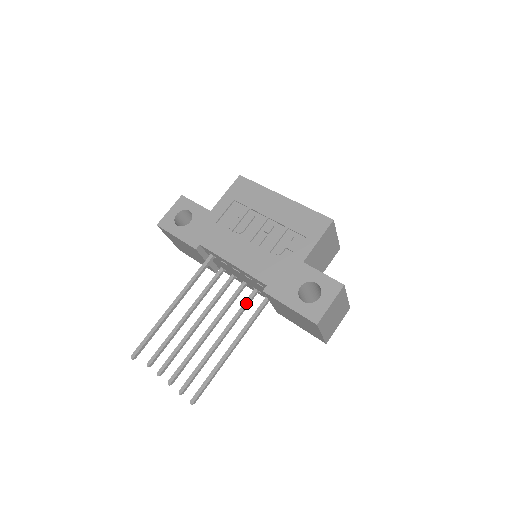
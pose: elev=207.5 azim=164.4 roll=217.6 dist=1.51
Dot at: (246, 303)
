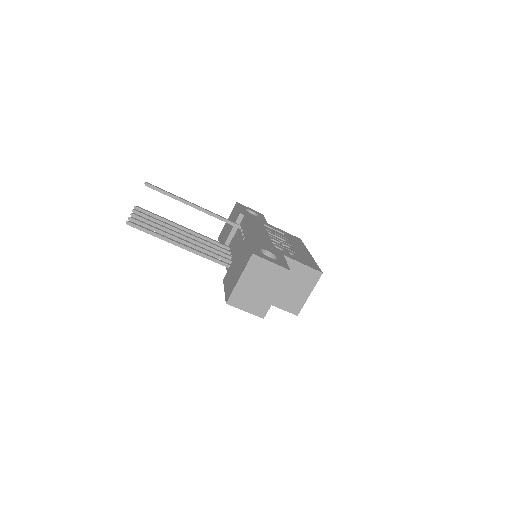
Dot at: (219, 255)
